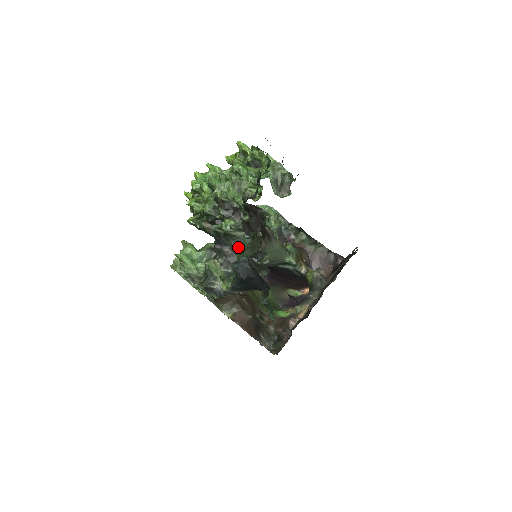
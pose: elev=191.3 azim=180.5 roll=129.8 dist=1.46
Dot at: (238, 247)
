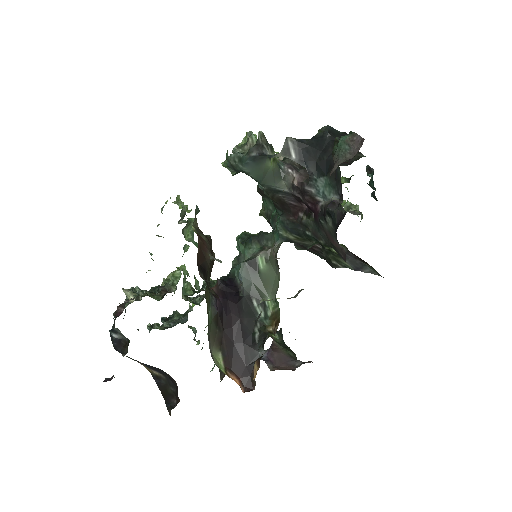
Dot at: occluded
